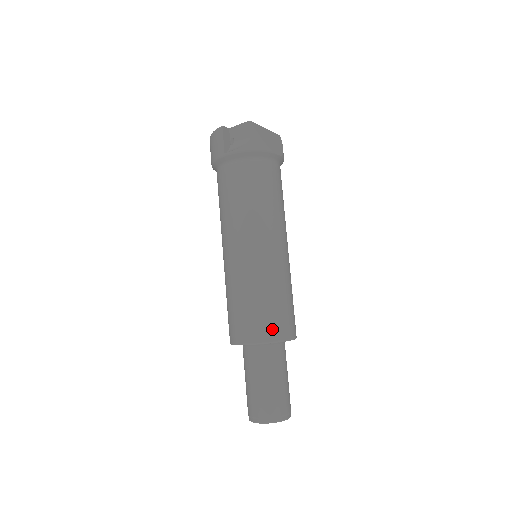
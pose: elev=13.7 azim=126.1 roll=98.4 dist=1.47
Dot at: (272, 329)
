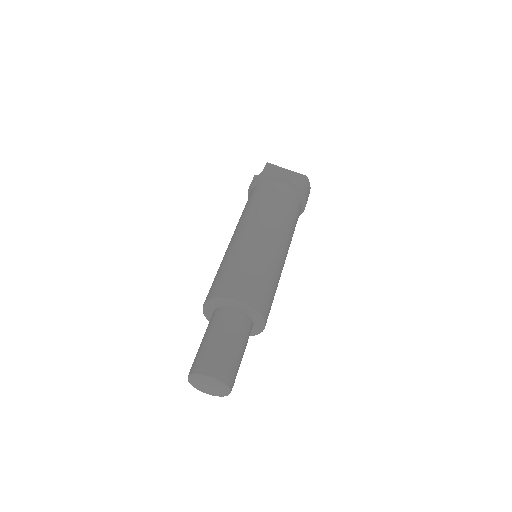
Dot at: (221, 288)
